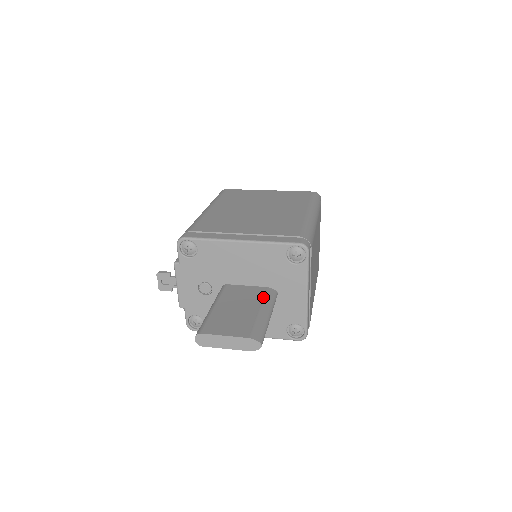
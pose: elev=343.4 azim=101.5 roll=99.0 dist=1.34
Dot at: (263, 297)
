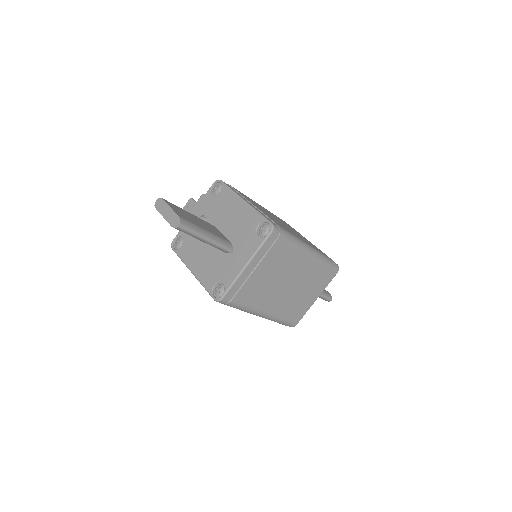
Dot at: (220, 236)
